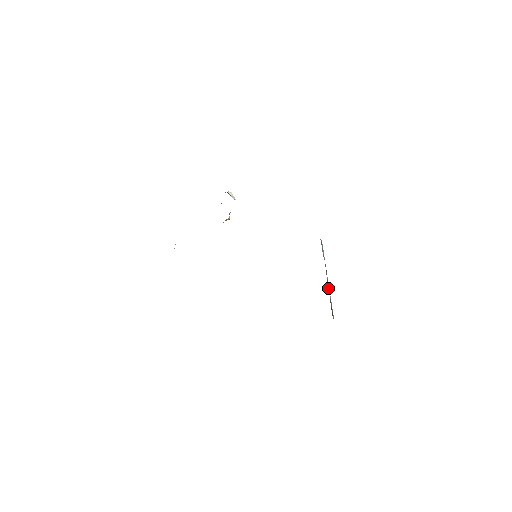
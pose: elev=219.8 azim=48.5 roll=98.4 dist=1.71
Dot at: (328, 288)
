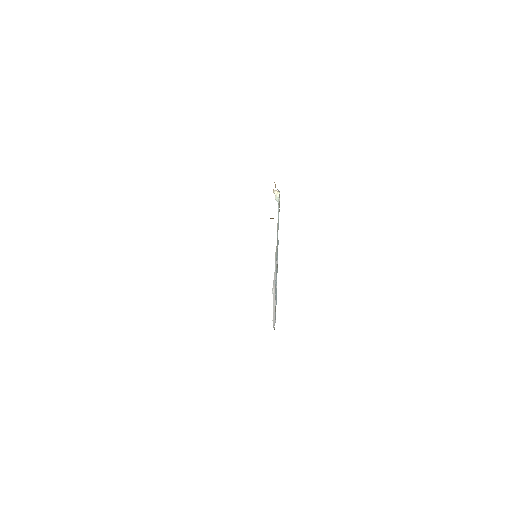
Dot at: occluded
